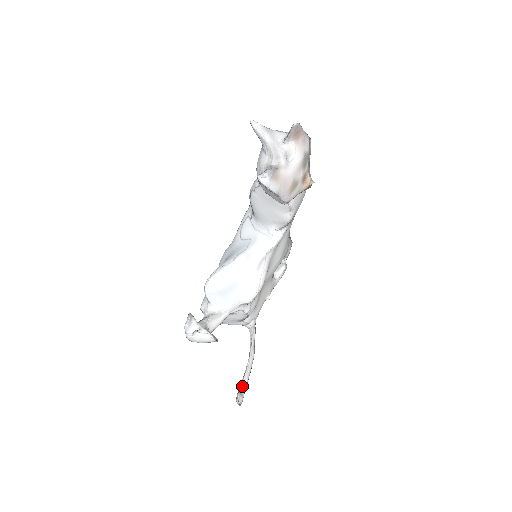
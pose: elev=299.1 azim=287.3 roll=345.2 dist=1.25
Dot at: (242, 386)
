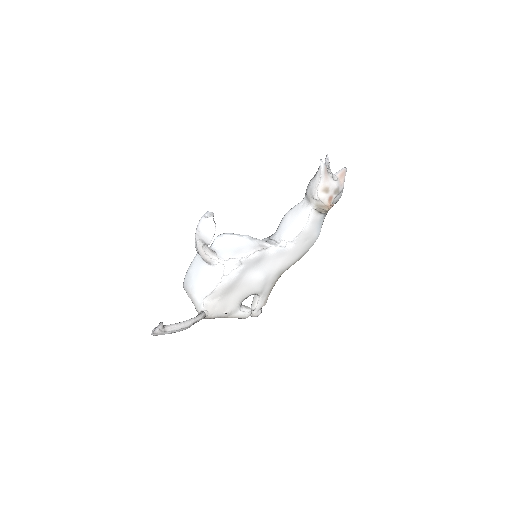
Dot at: (167, 326)
